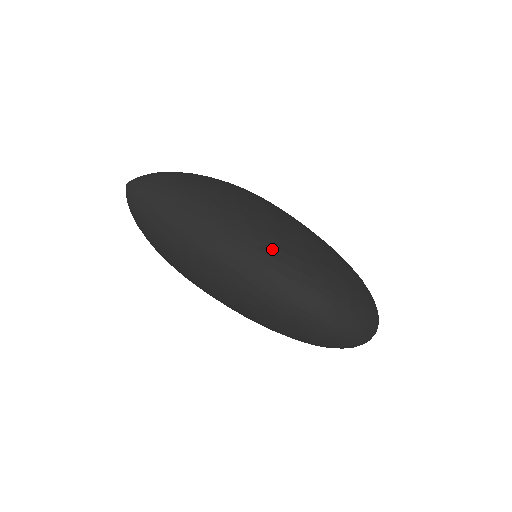
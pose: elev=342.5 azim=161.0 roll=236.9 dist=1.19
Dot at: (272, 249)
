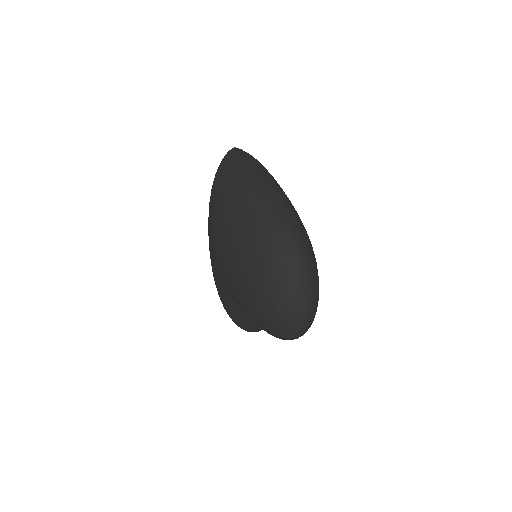
Dot at: (291, 210)
